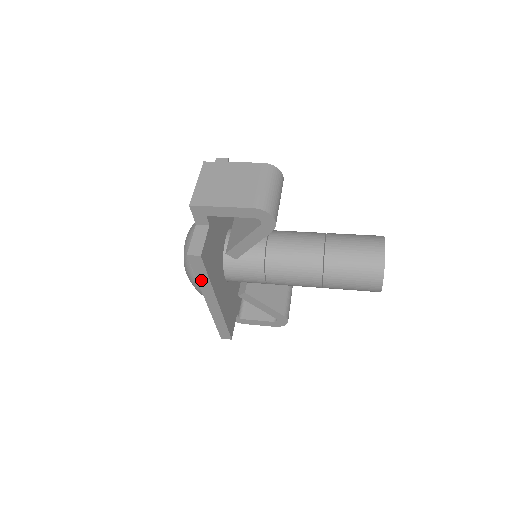
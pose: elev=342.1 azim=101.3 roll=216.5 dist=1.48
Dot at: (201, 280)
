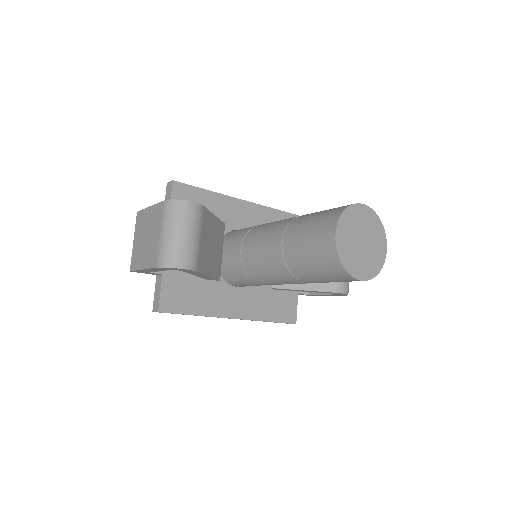
Dot at: occluded
